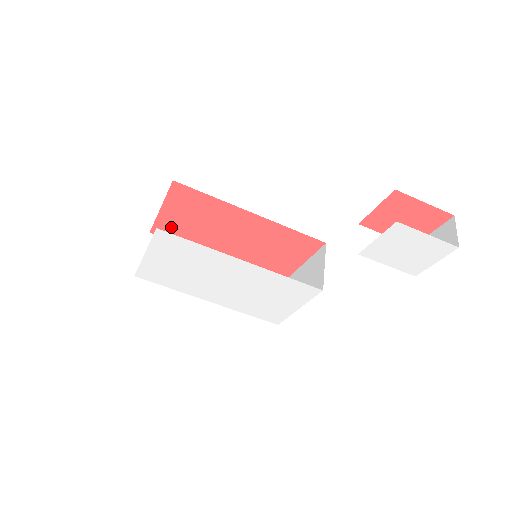
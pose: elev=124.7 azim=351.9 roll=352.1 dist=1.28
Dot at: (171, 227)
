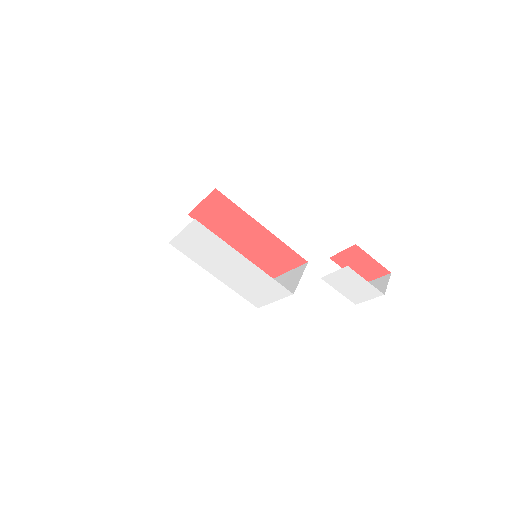
Dot at: (204, 216)
